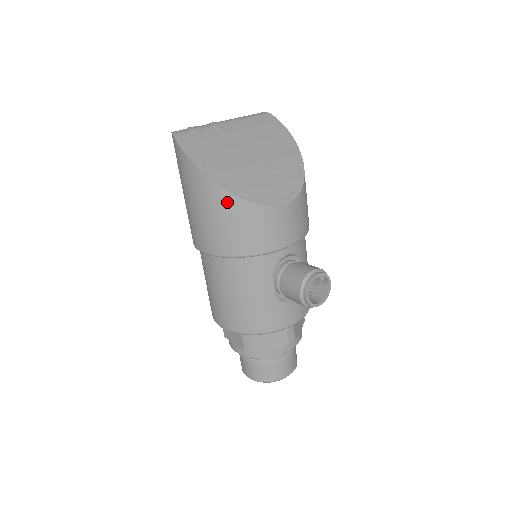
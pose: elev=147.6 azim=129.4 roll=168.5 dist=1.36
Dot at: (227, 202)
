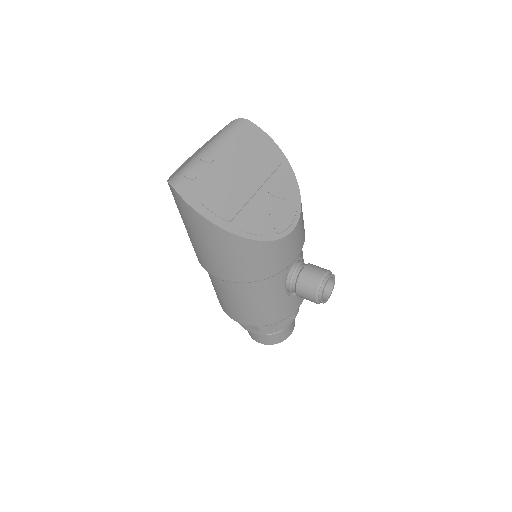
Dot at: (245, 246)
